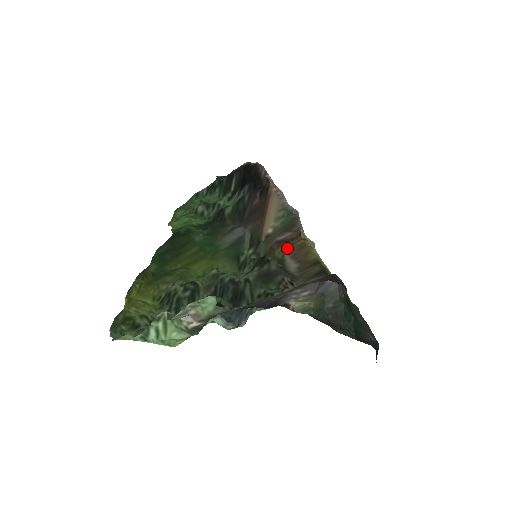
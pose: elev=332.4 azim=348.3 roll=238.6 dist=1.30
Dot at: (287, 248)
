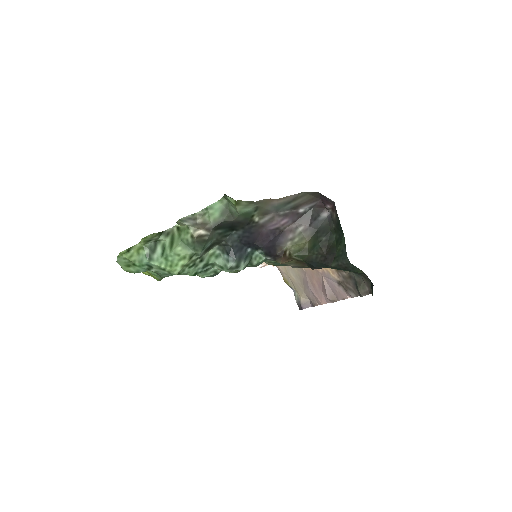
Dot at: occluded
